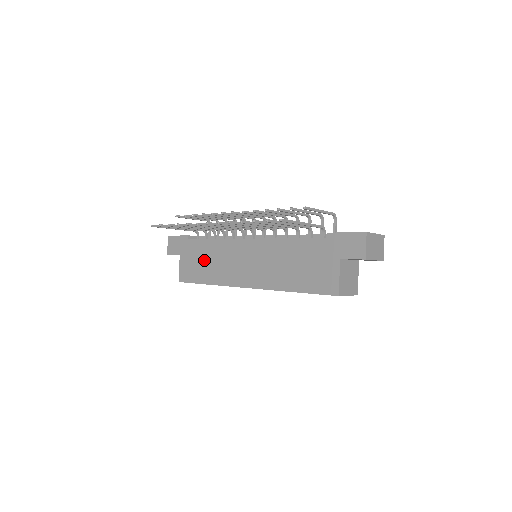
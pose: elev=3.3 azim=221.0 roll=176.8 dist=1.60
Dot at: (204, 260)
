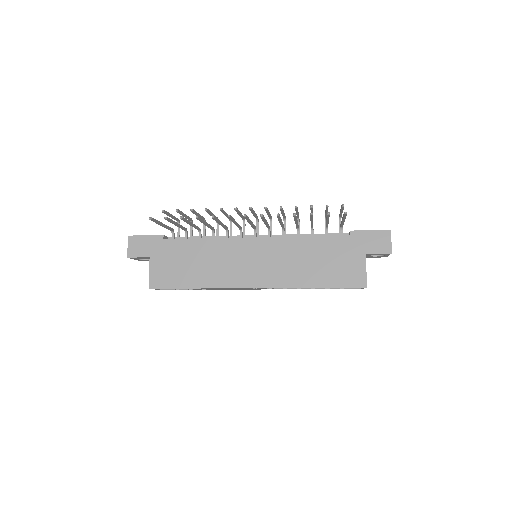
Dot at: (190, 262)
